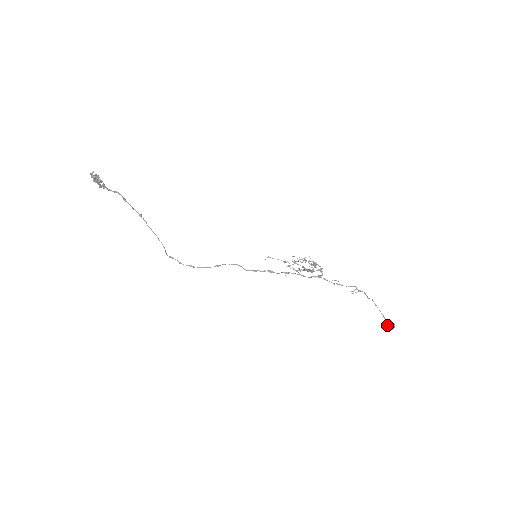
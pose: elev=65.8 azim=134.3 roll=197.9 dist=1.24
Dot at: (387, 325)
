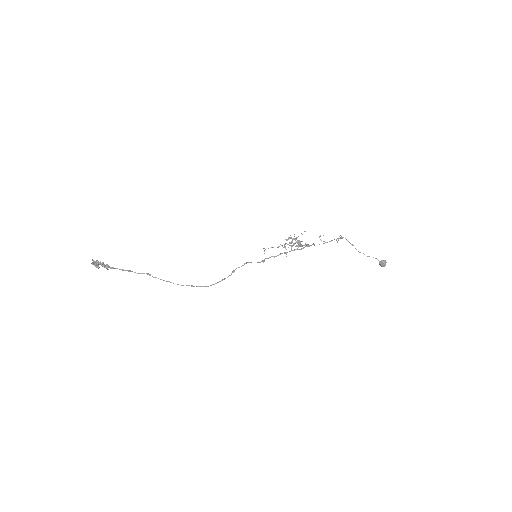
Dot at: (380, 262)
